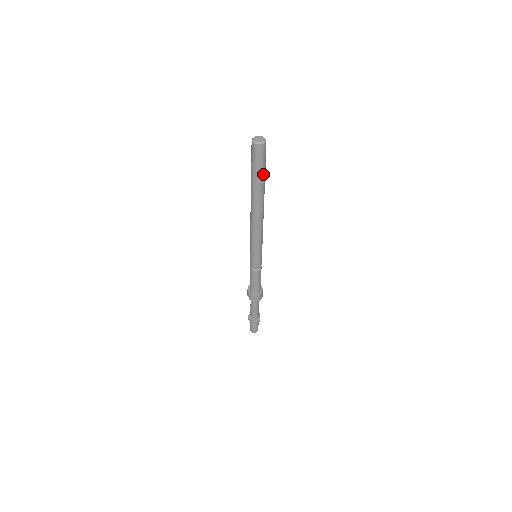
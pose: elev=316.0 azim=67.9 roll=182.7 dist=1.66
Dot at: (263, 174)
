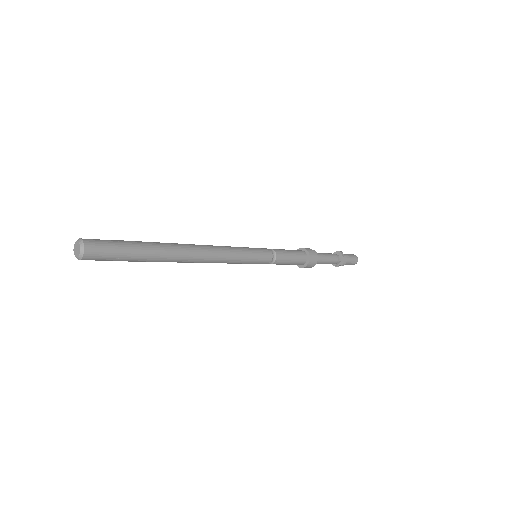
Dot at: (134, 250)
